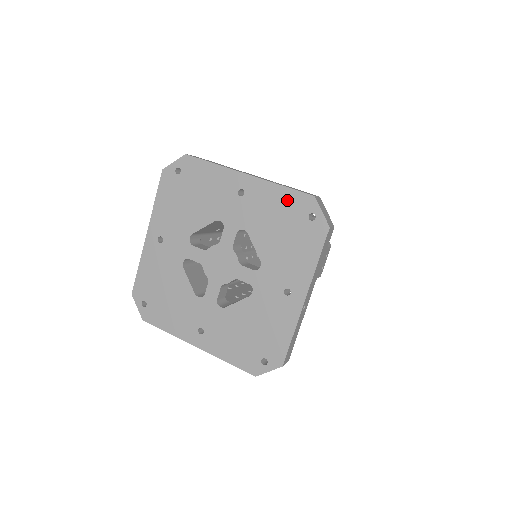
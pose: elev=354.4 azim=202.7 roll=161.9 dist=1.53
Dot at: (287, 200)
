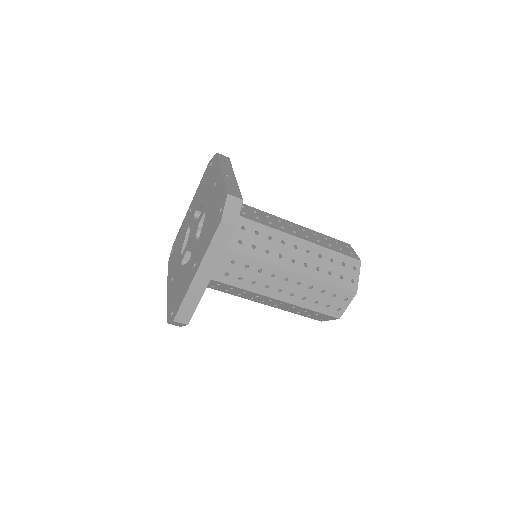
Dot at: (203, 180)
